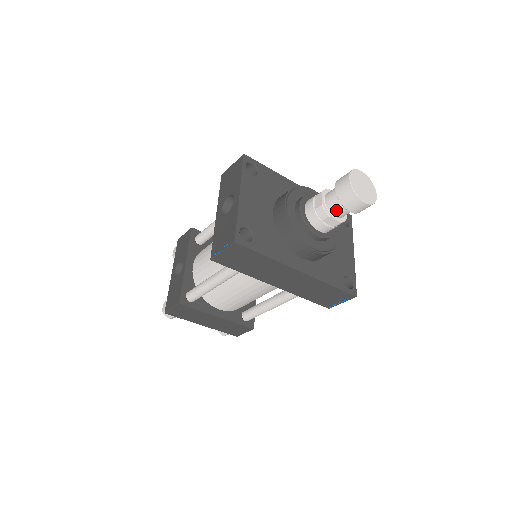
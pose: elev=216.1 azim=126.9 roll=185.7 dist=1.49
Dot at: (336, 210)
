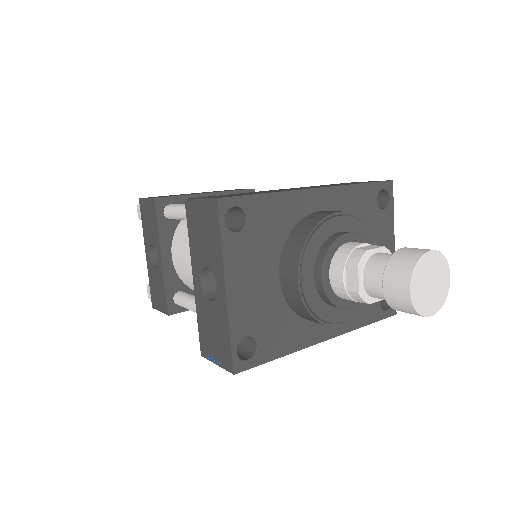
Dot at: occluded
